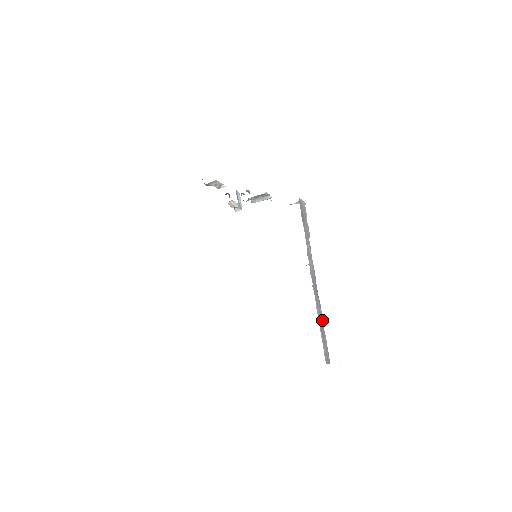
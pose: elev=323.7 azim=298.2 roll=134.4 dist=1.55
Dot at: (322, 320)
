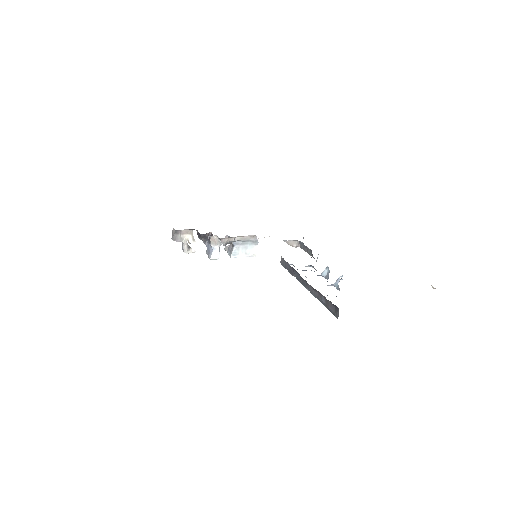
Dot at: occluded
